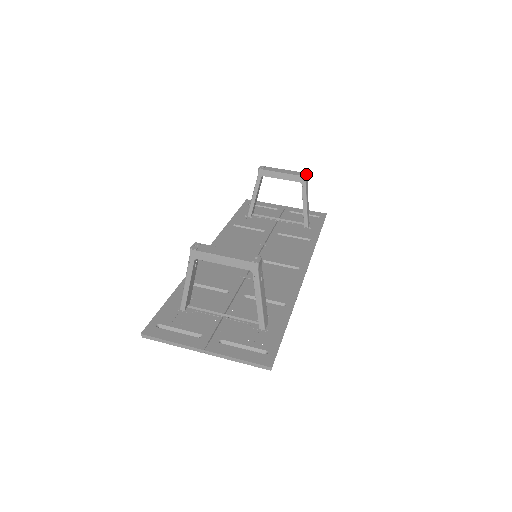
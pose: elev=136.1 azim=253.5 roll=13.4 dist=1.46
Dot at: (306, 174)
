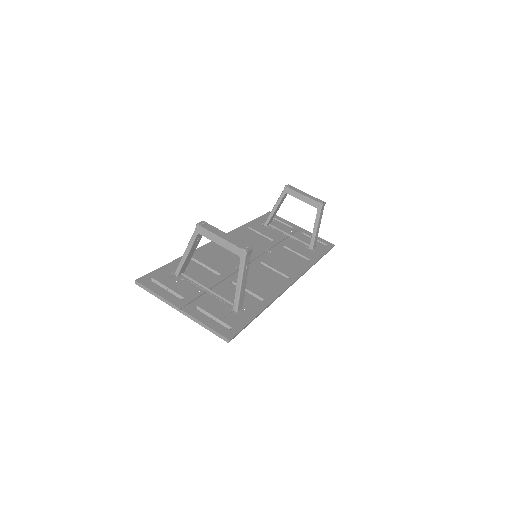
Dot at: (324, 203)
